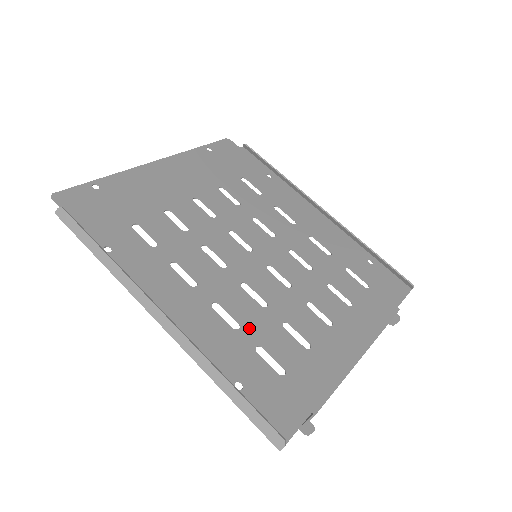
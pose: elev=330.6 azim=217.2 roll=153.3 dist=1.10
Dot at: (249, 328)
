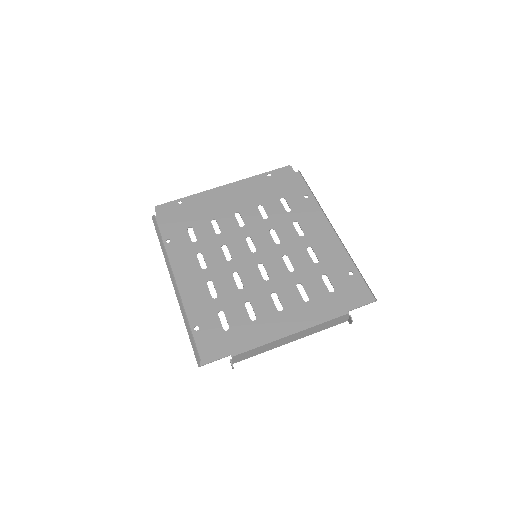
Dot at: (222, 299)
